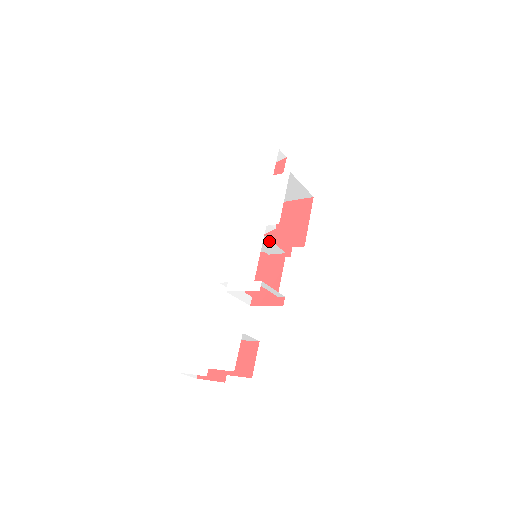
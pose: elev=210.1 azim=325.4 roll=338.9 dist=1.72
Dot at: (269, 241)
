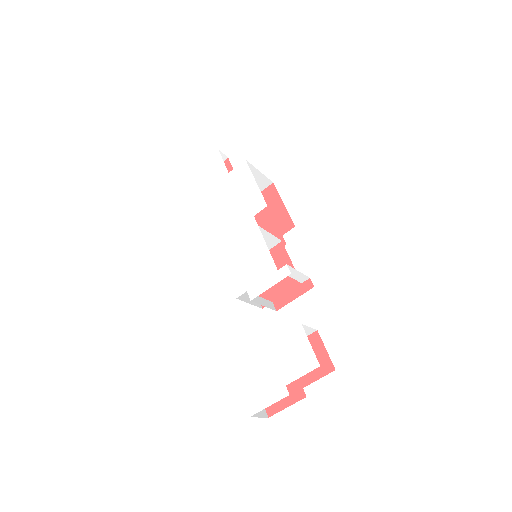
Dot at: (263, 232)
